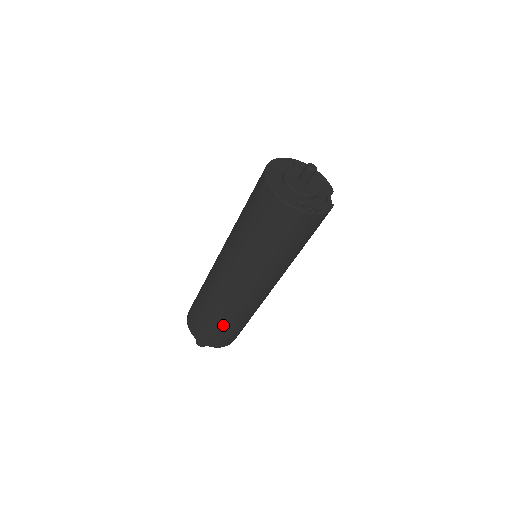
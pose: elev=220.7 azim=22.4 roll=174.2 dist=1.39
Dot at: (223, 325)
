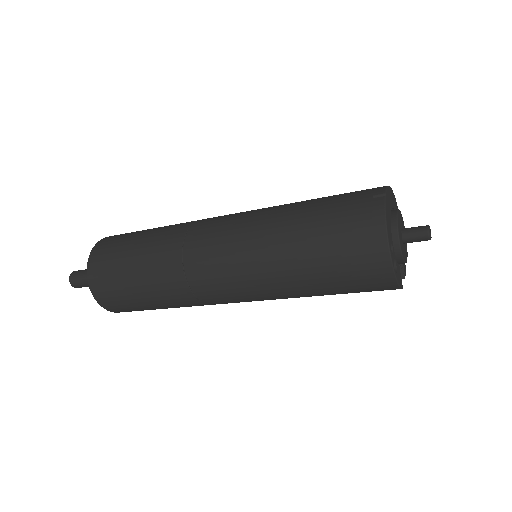
Dot at: (138, 282)
